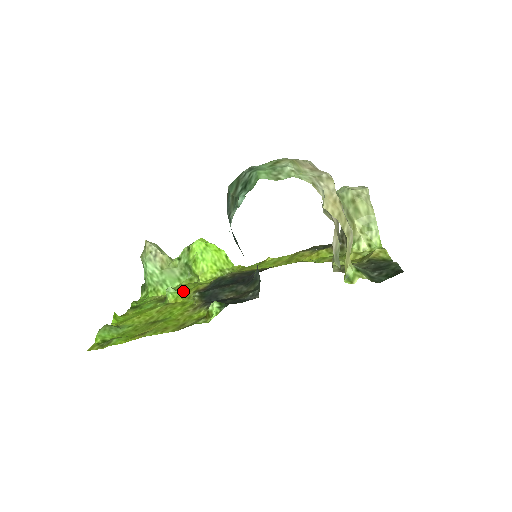
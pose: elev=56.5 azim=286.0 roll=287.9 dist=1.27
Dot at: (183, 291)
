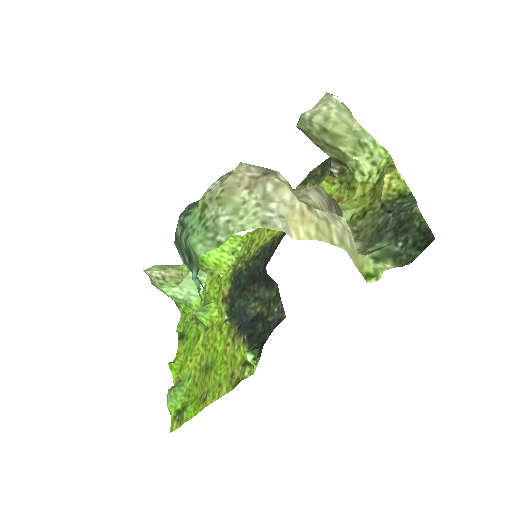
Dot at: (212, 304)
